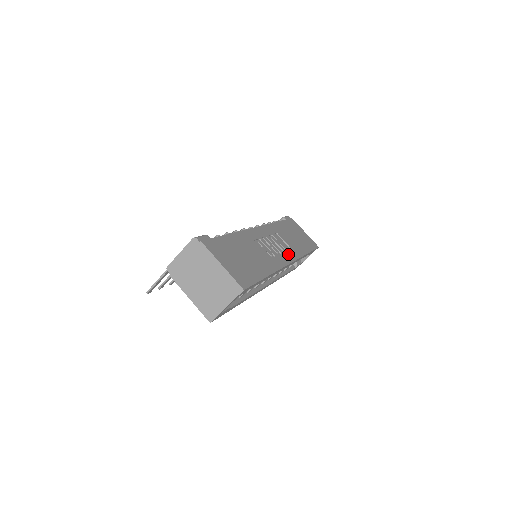
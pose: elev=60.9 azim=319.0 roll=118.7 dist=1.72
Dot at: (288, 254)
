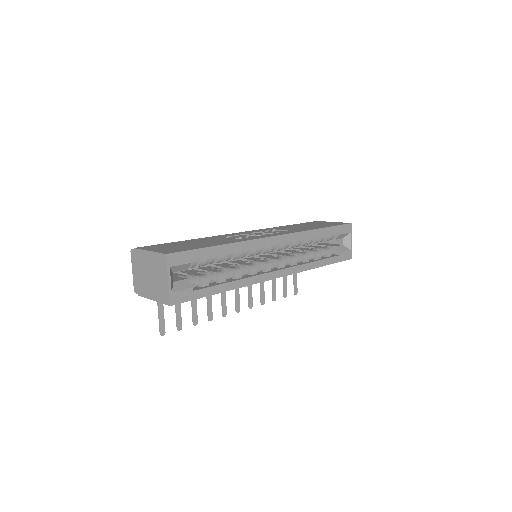
Dot at: (279, 233)
